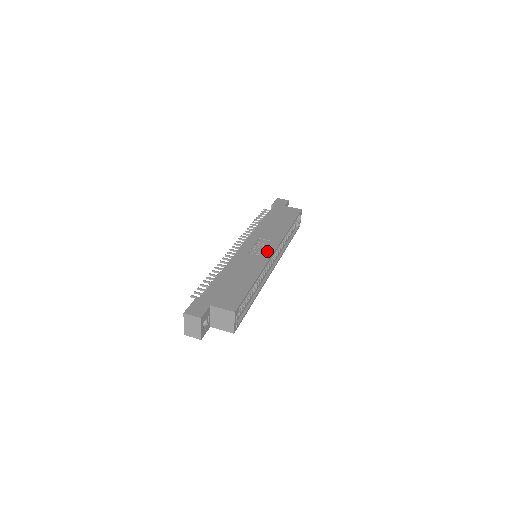
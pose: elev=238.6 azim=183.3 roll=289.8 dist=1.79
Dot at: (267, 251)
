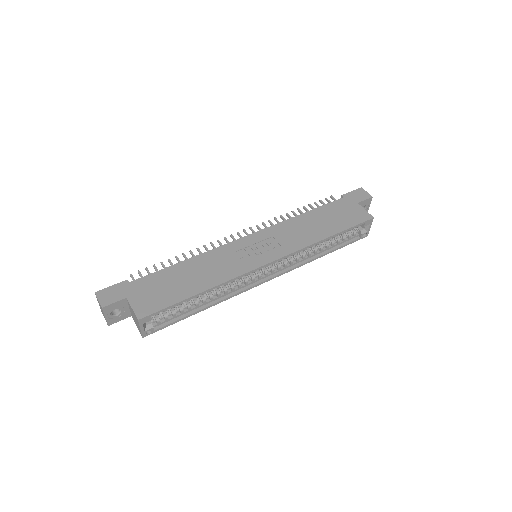
Dot at: (260, 259)
